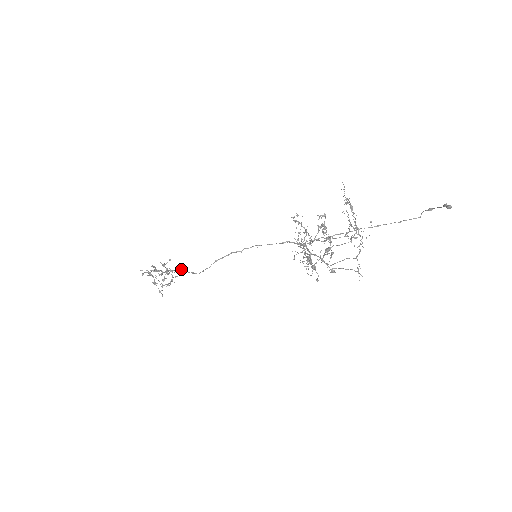
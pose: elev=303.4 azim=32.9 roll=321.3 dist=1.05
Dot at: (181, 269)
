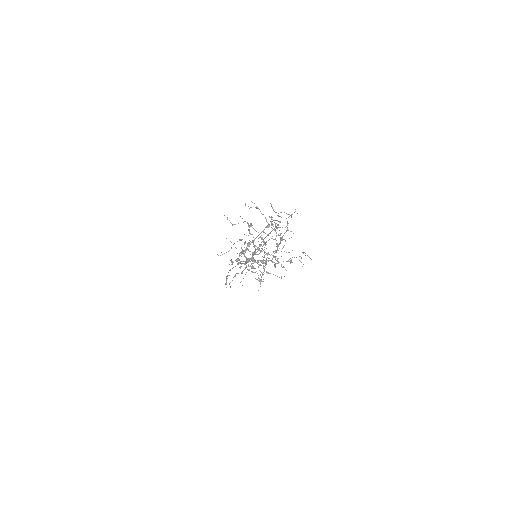
Dot at: (234, 276)
